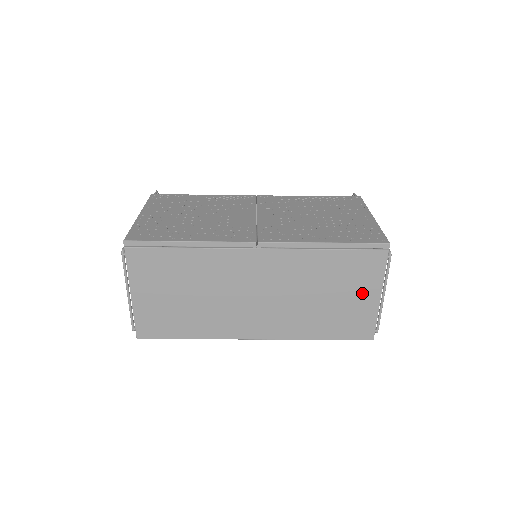
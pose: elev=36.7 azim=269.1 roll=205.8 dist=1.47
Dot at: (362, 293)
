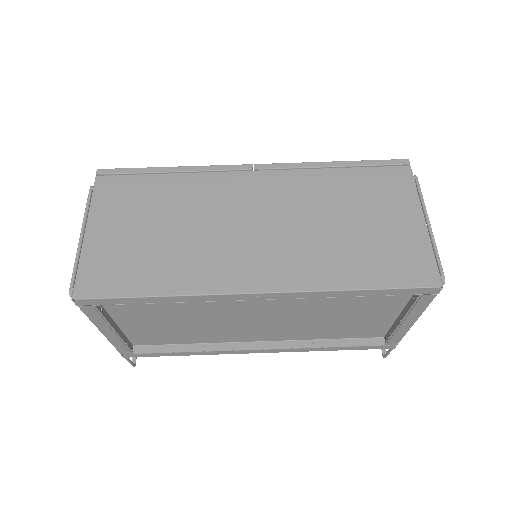
Dot at: (397, 216)
